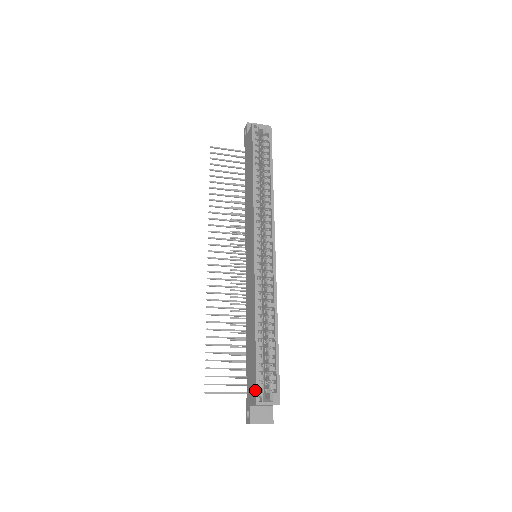
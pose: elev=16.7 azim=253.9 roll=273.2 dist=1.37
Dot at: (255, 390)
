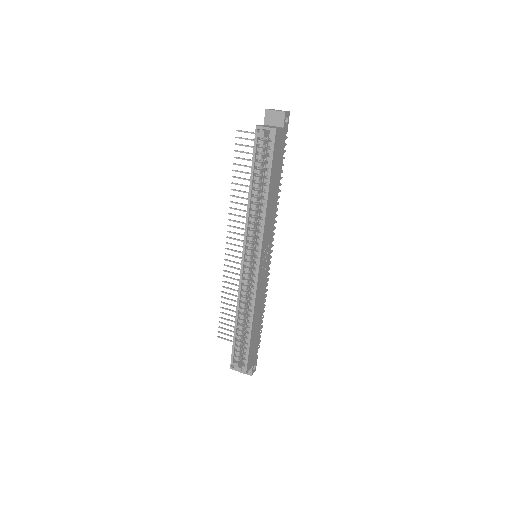
Dot at: (231, 359)
